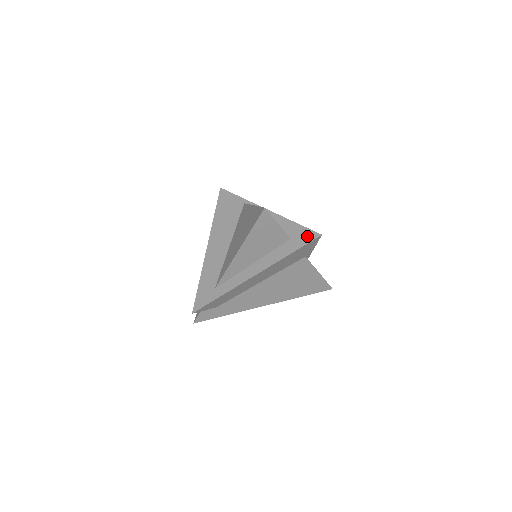
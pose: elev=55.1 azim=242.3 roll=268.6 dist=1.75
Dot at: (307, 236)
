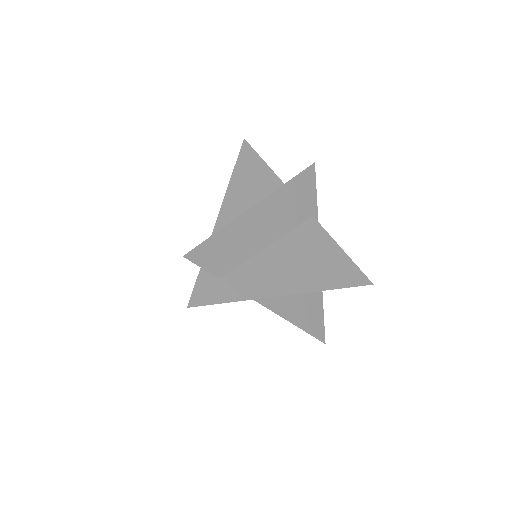
Dot at: occluded
